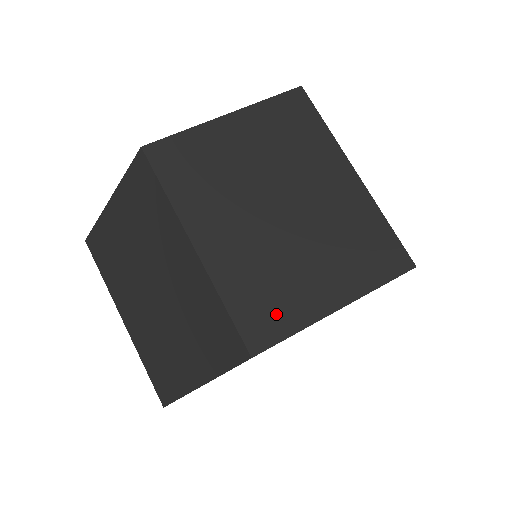
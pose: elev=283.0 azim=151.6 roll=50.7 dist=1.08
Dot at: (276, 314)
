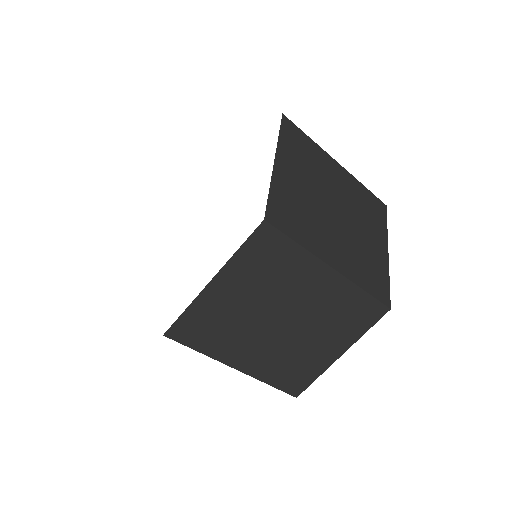
Dot at: occluded
